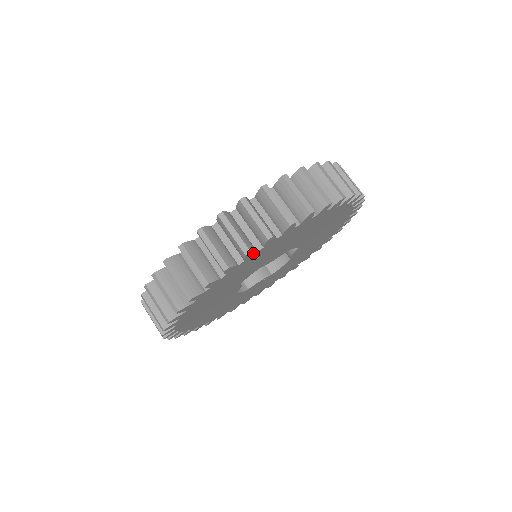
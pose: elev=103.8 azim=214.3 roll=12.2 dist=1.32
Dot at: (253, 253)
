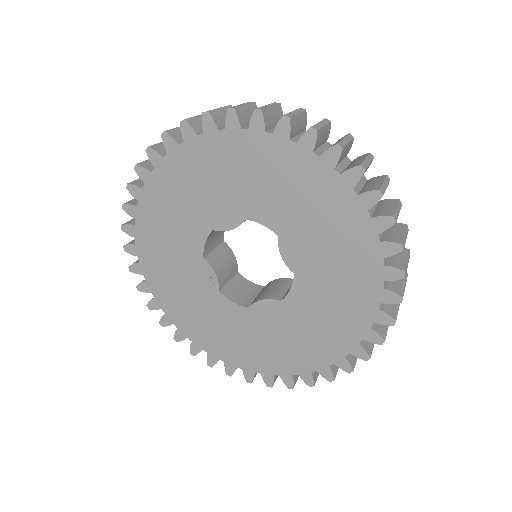
Dot at: (353, 181)
